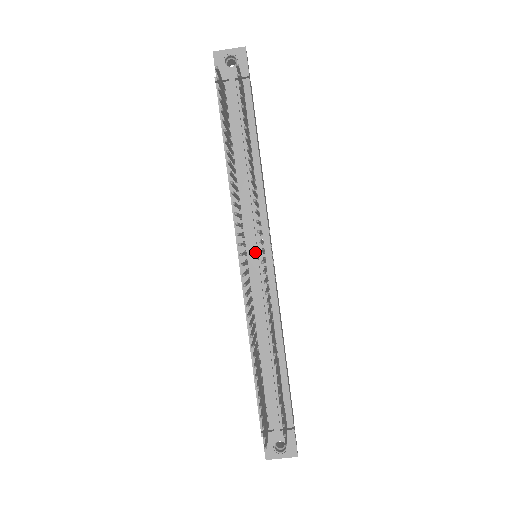
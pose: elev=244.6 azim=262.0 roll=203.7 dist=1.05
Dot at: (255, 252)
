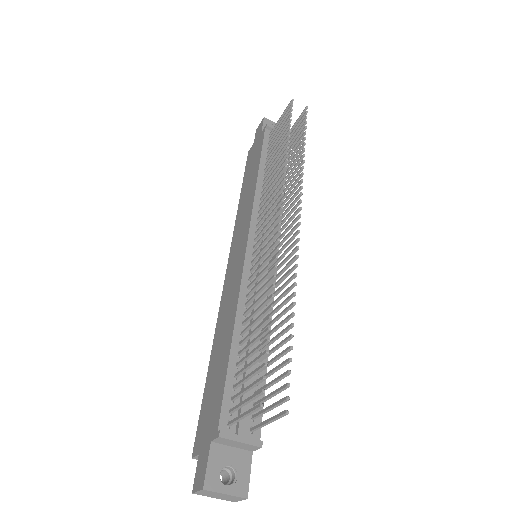
Dot at: (266, 242)
